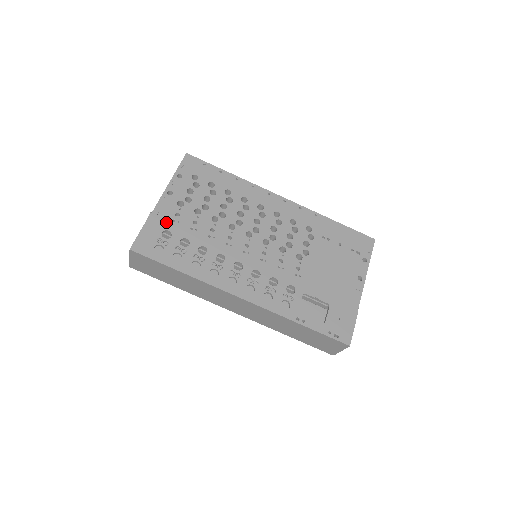
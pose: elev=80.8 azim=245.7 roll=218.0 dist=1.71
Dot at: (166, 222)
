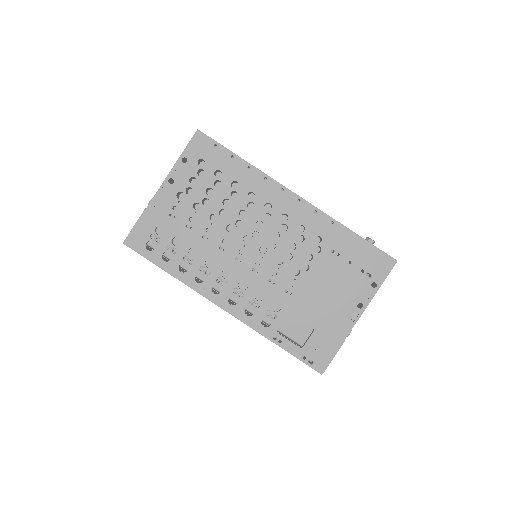
Dot at: (162, 216)
